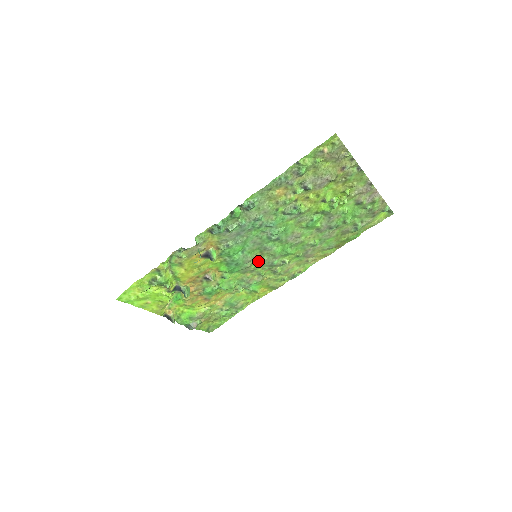
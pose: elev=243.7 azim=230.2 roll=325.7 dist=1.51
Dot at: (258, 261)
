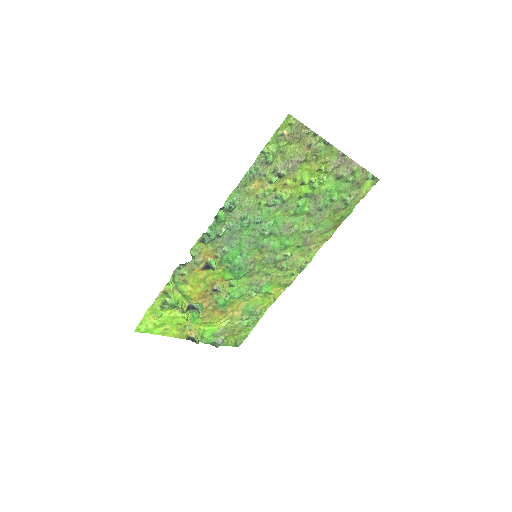
Dot at: (260, 261)
